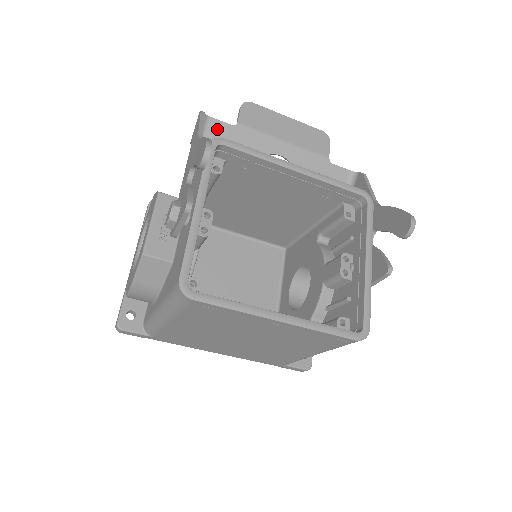
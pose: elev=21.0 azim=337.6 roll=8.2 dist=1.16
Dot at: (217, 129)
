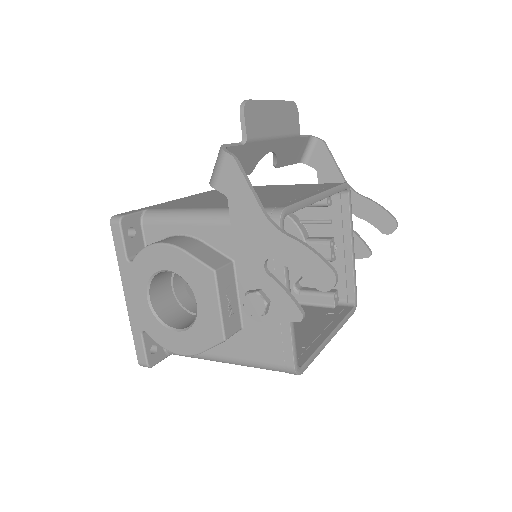
Dot at: occluded
